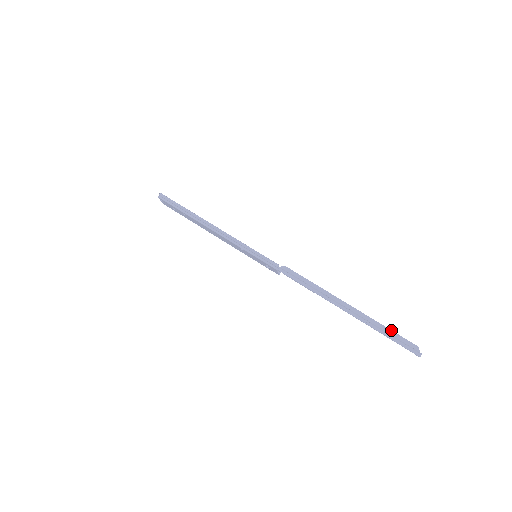
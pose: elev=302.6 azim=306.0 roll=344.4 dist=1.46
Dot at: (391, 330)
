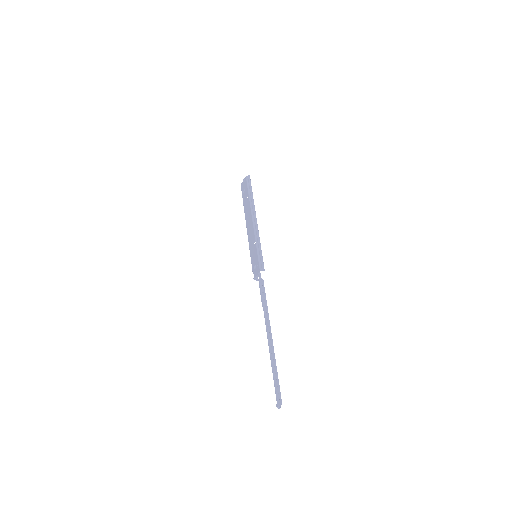
Dot at: occluded
